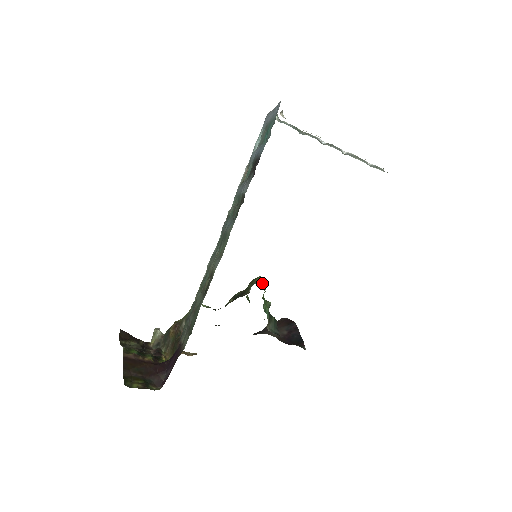
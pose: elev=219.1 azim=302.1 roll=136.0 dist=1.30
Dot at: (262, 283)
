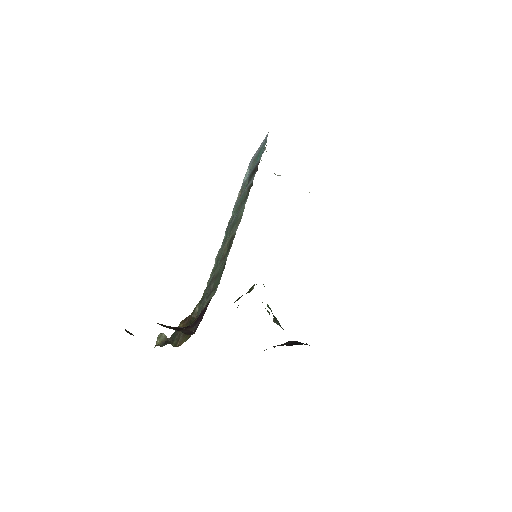
Dot at: occluded
